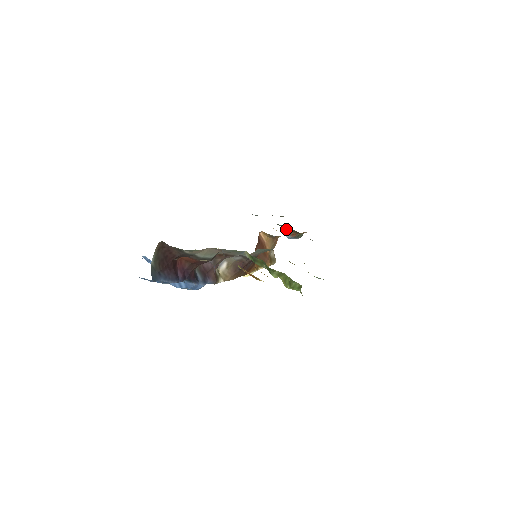
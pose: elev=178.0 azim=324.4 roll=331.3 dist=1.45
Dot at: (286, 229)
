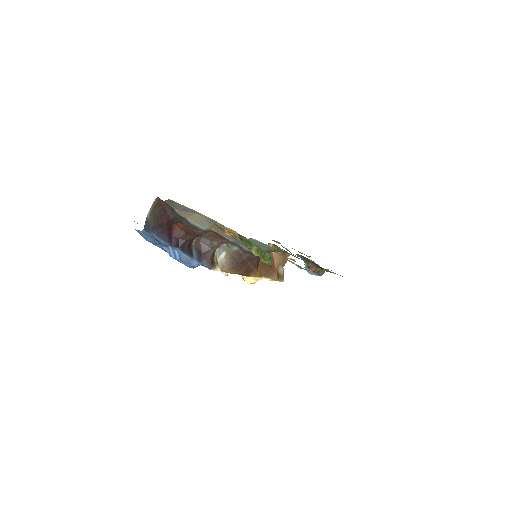
Dot at: (305, 261)
